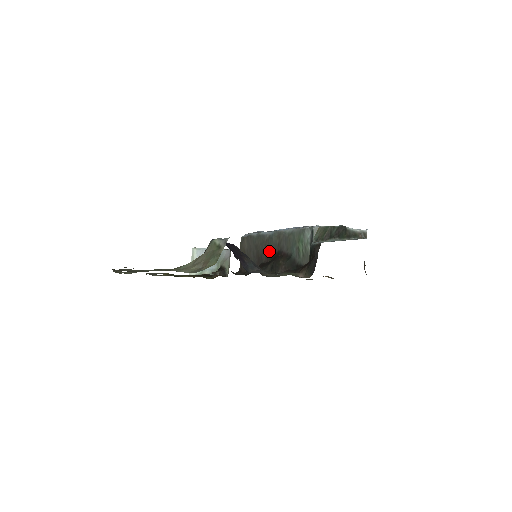
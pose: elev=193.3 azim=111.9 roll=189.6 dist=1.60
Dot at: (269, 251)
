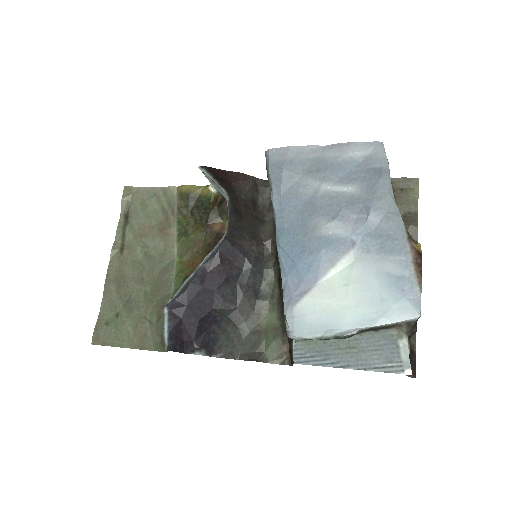
Dot at: occluded
